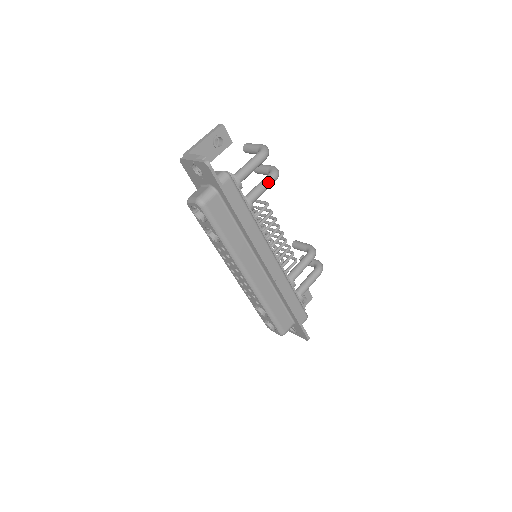
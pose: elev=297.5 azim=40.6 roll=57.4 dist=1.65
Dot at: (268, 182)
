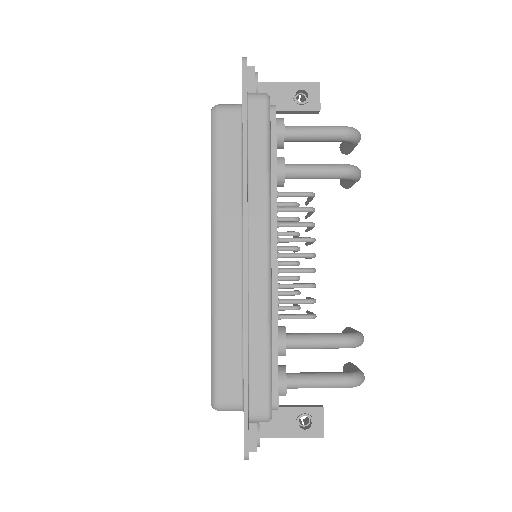
Dot at: (330, 167)
